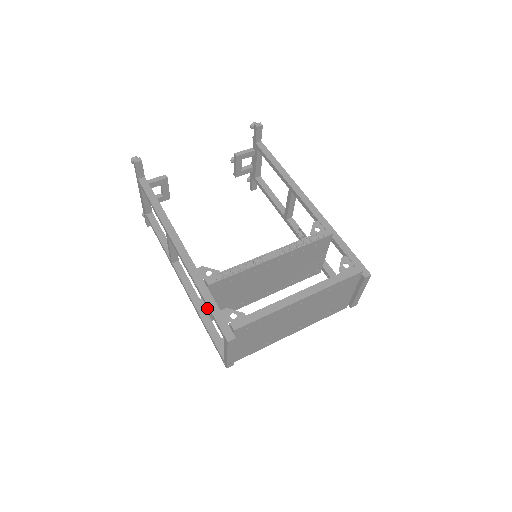
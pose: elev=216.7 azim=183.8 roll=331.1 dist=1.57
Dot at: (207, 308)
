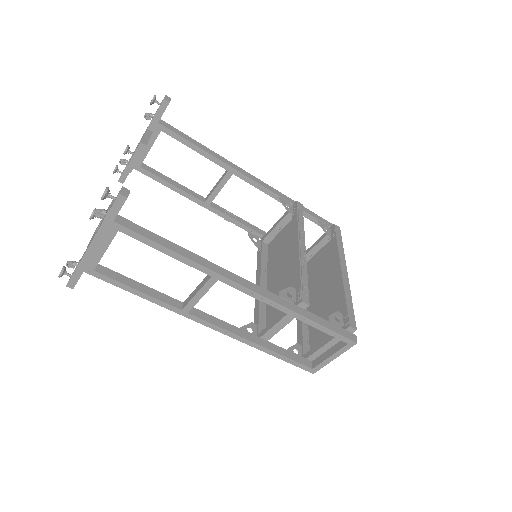
Dot at: (271, 333)
